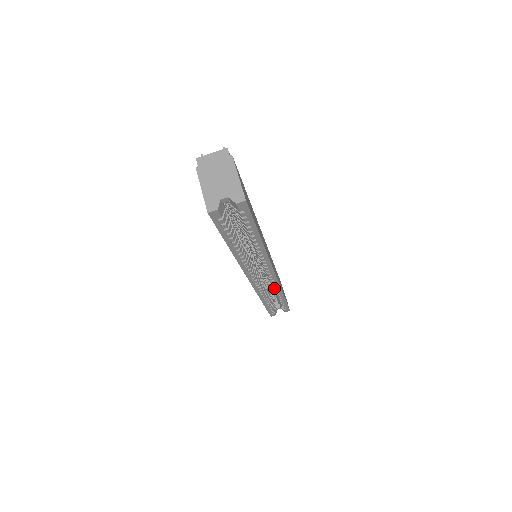
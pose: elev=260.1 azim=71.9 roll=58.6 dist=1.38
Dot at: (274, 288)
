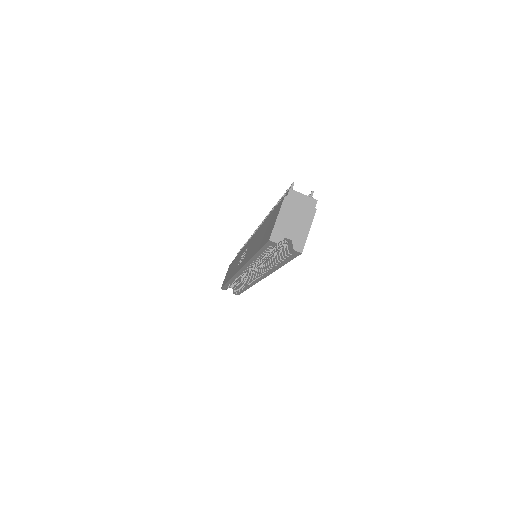
Dot at: (247, 283)
